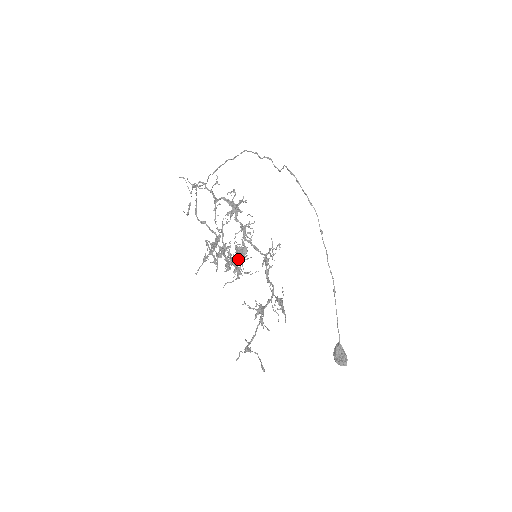
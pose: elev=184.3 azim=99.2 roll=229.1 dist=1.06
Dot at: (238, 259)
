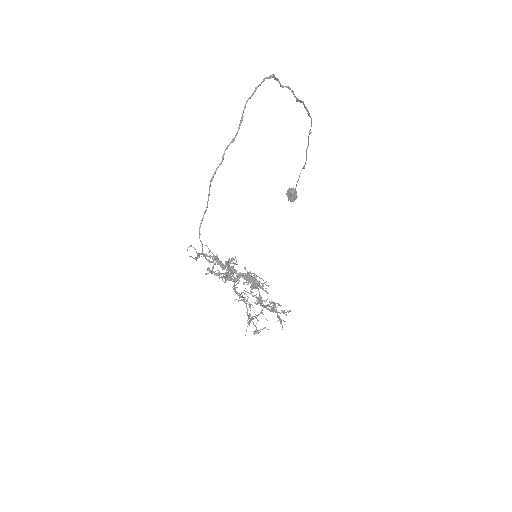
Dot at: occluded
